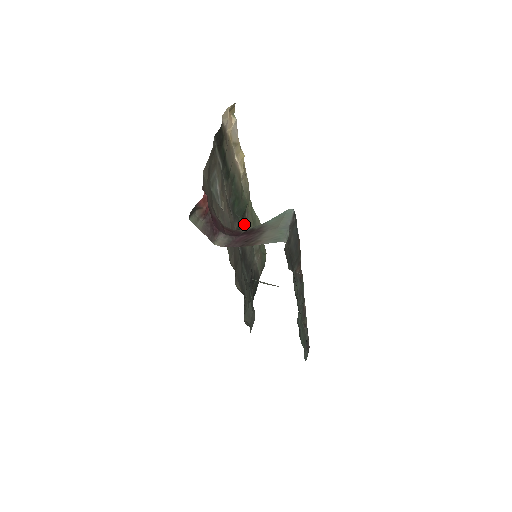
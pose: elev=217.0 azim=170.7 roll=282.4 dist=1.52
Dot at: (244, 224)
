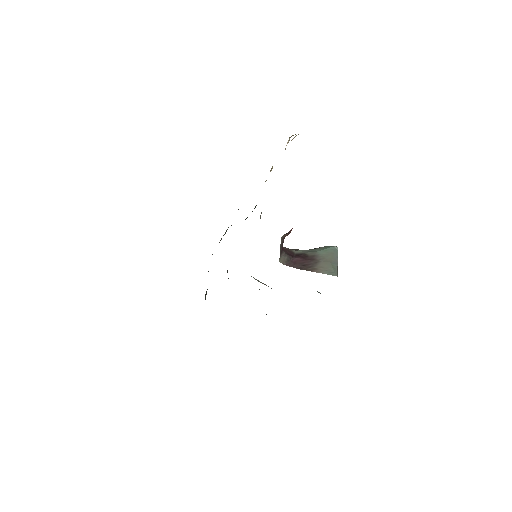
Dot at: occluded
